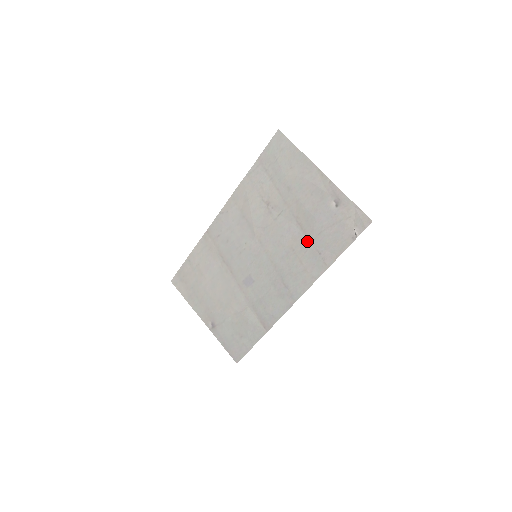
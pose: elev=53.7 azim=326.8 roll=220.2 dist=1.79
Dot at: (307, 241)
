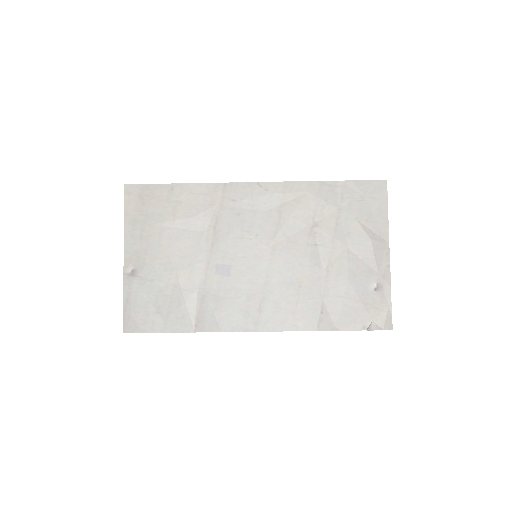
Dot at: (321, 291)
